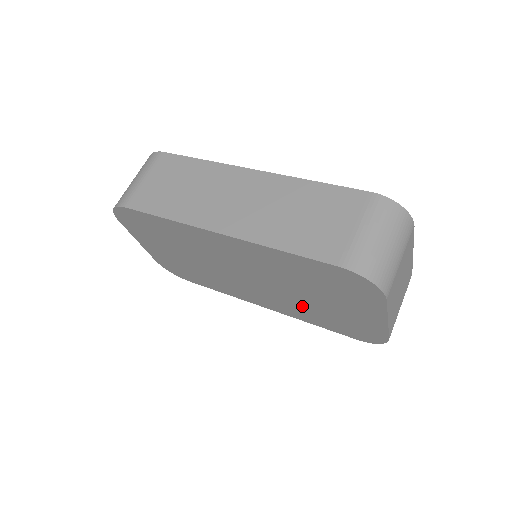
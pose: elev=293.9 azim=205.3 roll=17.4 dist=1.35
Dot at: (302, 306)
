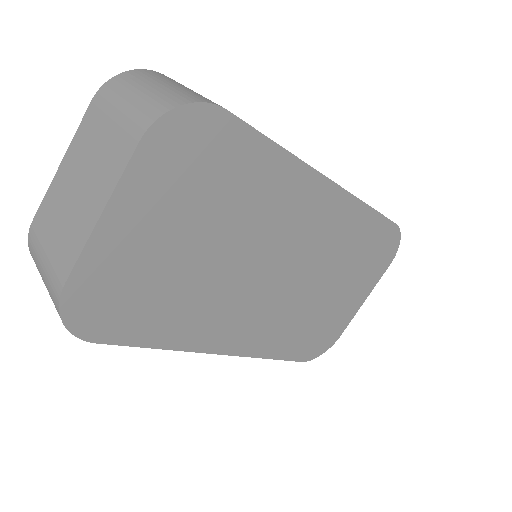
Dot at: (295, 317)
